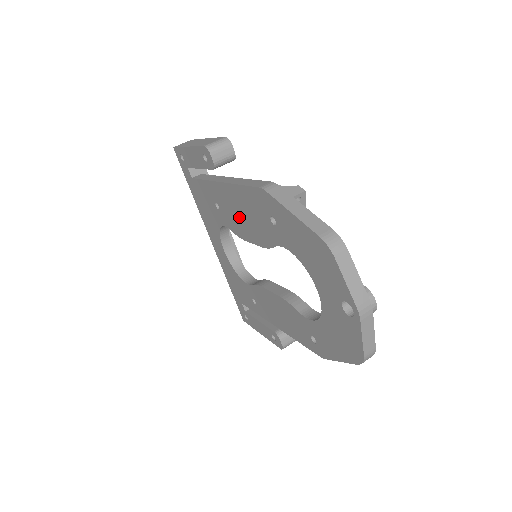
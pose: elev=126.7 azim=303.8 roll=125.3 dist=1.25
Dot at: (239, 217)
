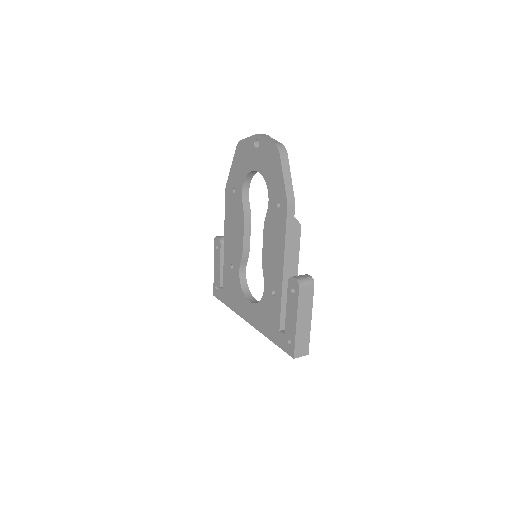
Dot at: (234, 237)
